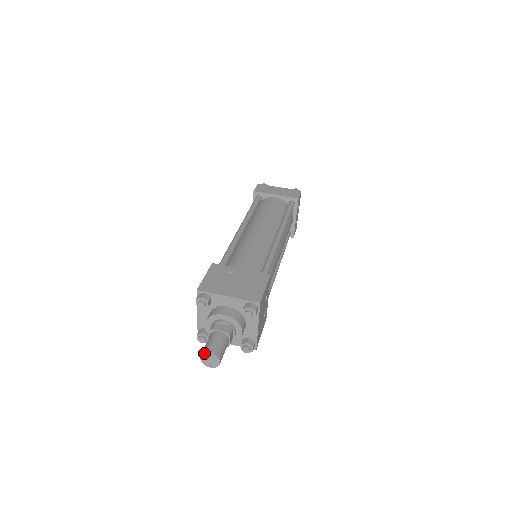
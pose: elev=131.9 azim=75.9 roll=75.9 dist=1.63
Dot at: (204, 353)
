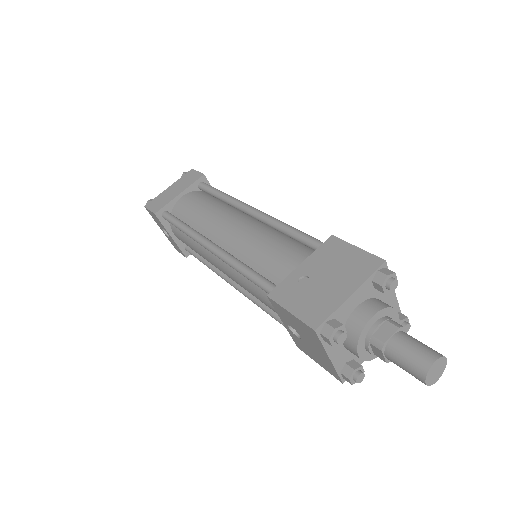
Dot at: (428, 372)
